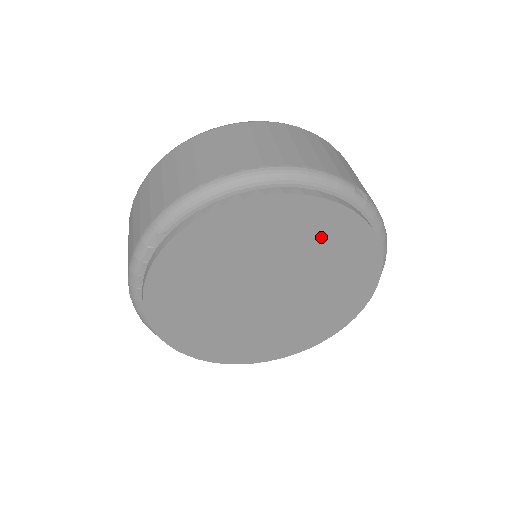
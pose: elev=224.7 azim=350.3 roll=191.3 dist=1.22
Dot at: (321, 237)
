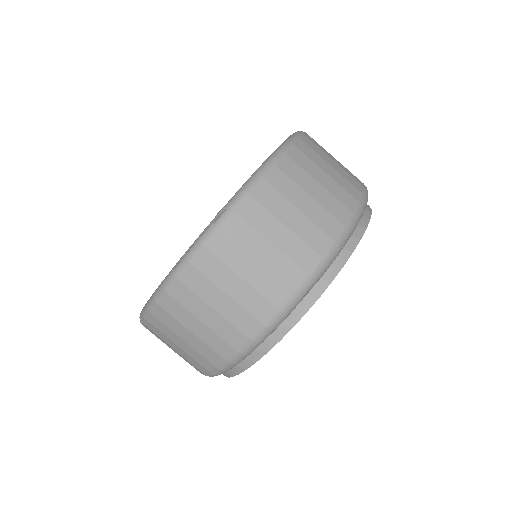
Dot at: occluded
